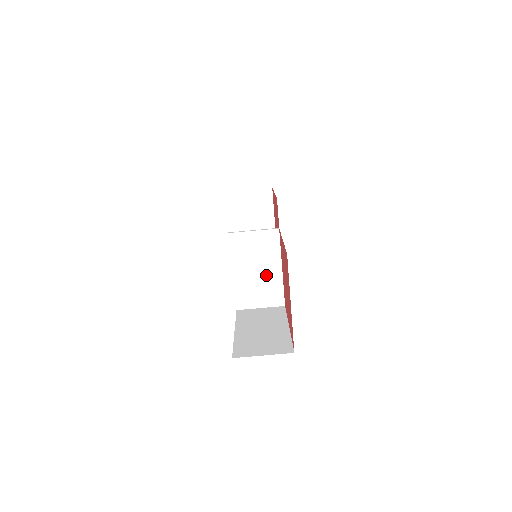
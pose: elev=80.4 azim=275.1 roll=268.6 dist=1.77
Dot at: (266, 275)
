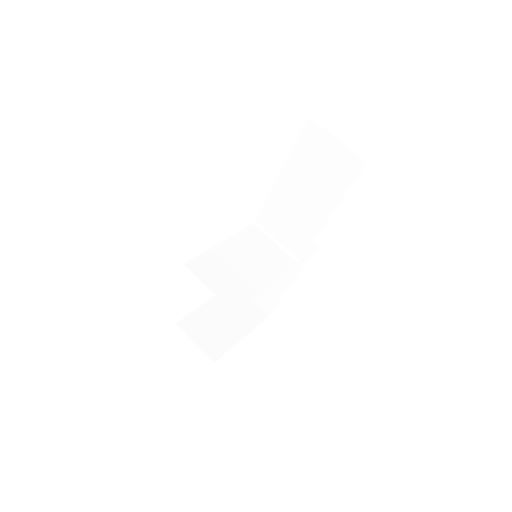
Dot at: (247, 275)
